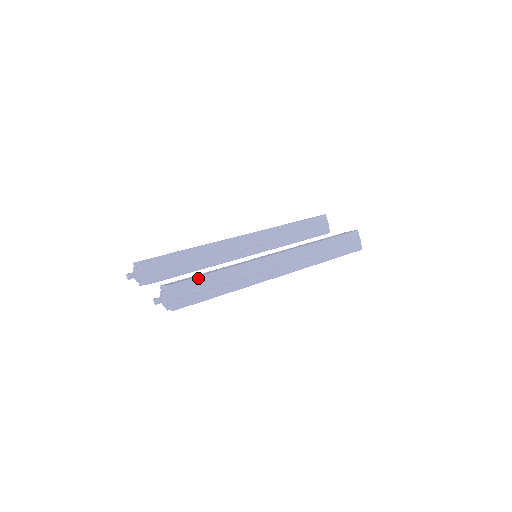
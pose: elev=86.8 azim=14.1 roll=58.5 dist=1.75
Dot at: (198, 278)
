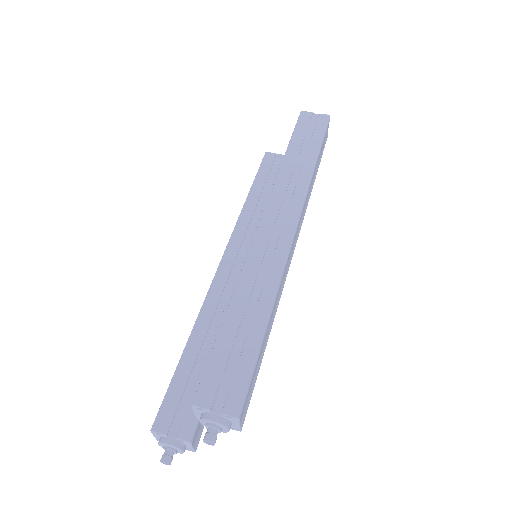
Dot at: (215, 348)
